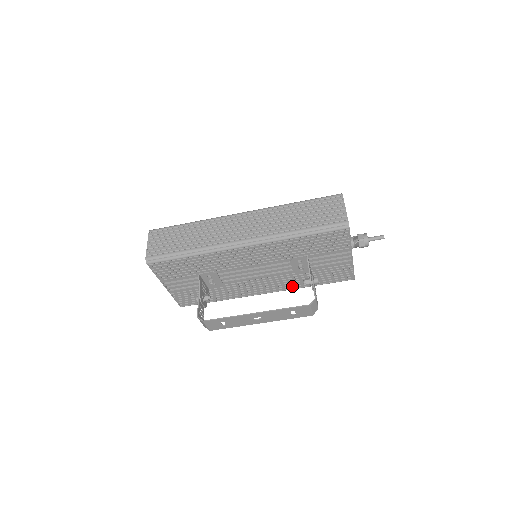
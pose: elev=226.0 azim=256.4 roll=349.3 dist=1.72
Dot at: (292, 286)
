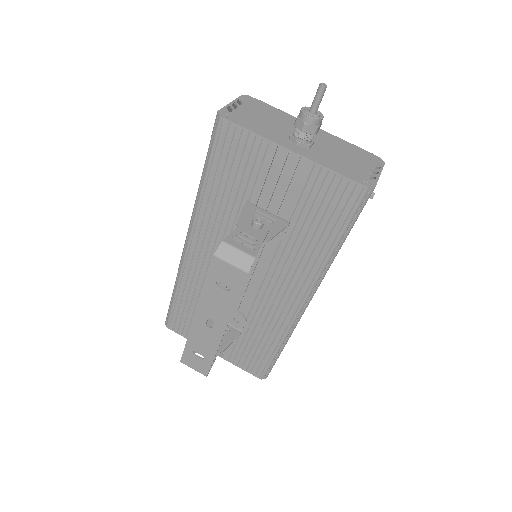
Dot at: (312, 267)
